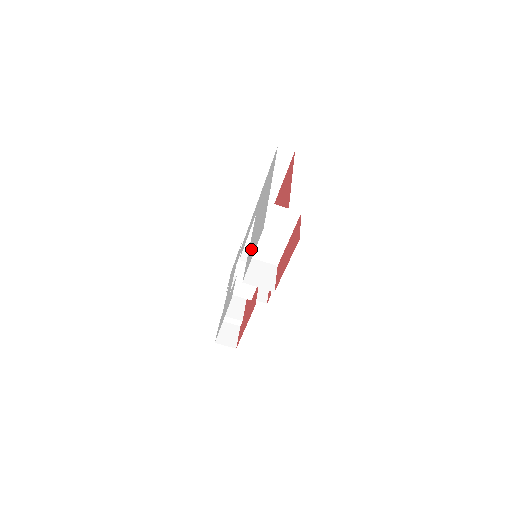
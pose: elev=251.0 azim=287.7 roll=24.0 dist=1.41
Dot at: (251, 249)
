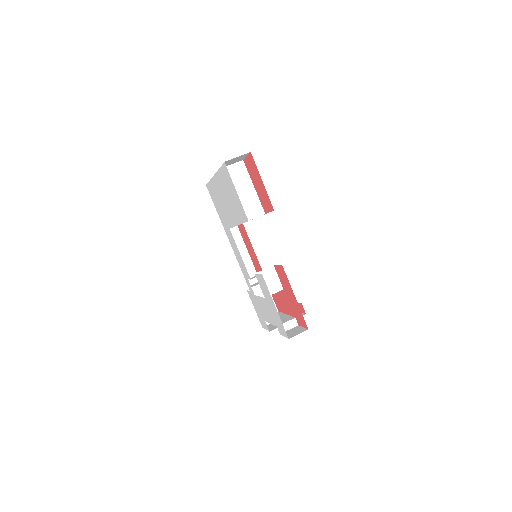
Dot at: (236, 208)
